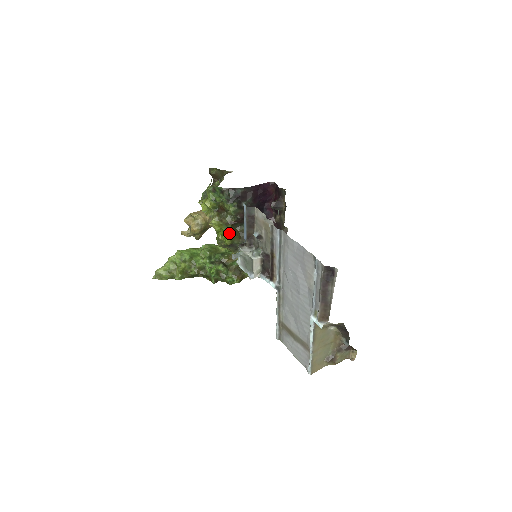
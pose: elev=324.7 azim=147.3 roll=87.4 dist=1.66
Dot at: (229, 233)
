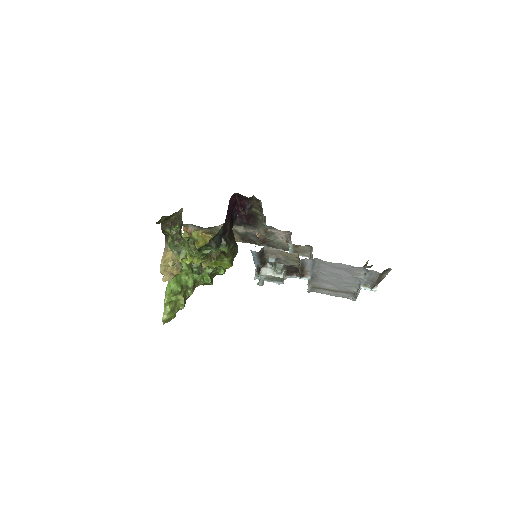
Dot at: (228, 262)
